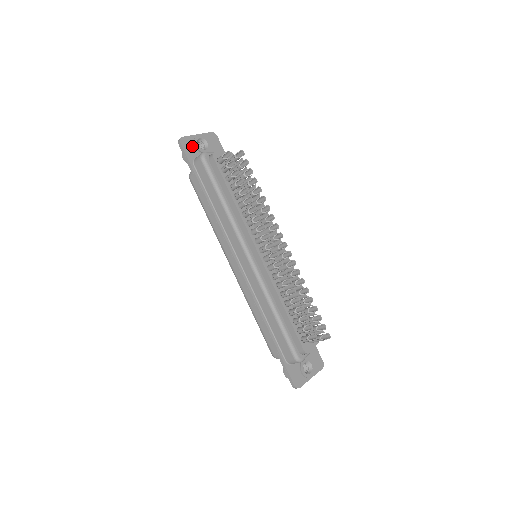
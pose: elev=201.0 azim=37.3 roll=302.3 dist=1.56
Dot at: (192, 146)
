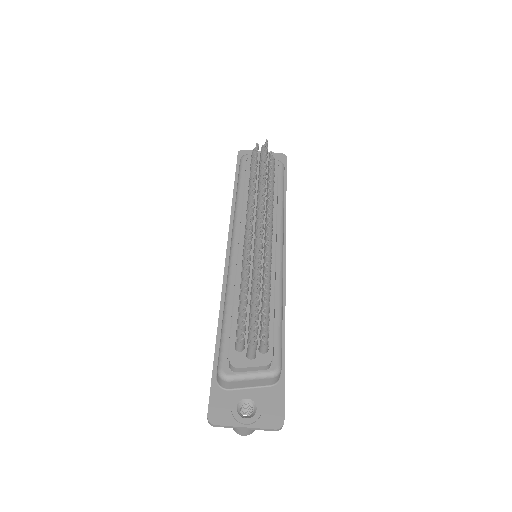
Dot at: occluded
